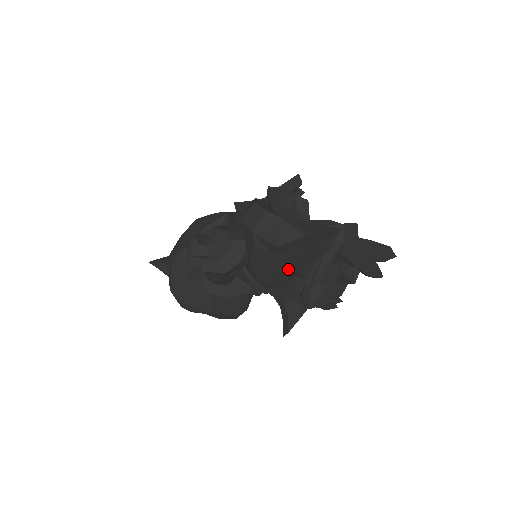
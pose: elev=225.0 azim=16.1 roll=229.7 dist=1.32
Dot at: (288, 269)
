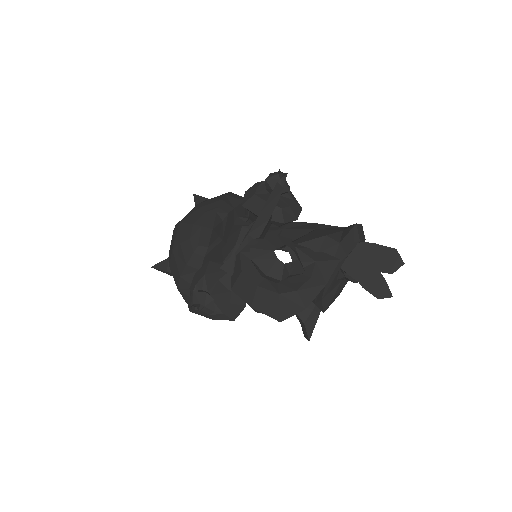
Dot at: occluded
